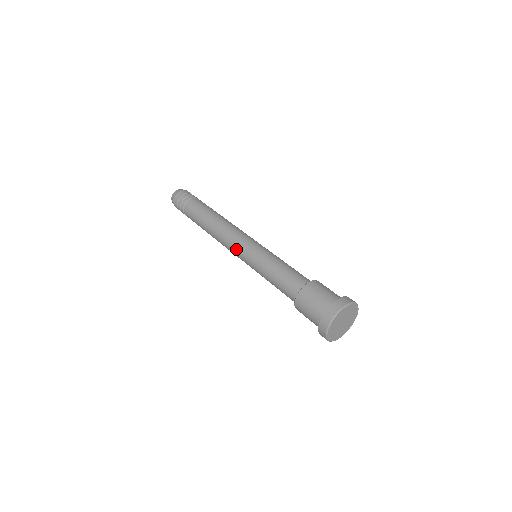
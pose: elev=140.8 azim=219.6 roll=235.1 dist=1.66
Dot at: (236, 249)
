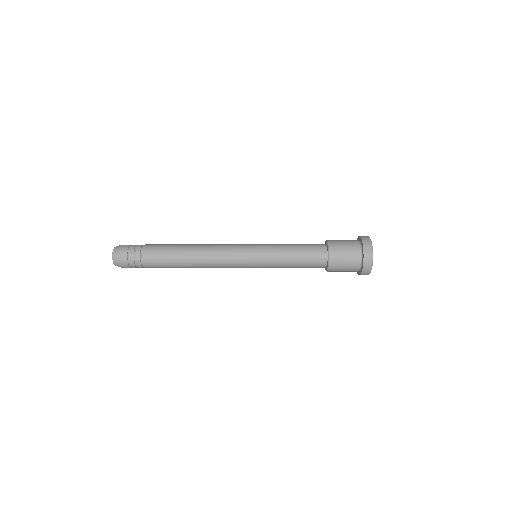
Dot at: (239, 244)
